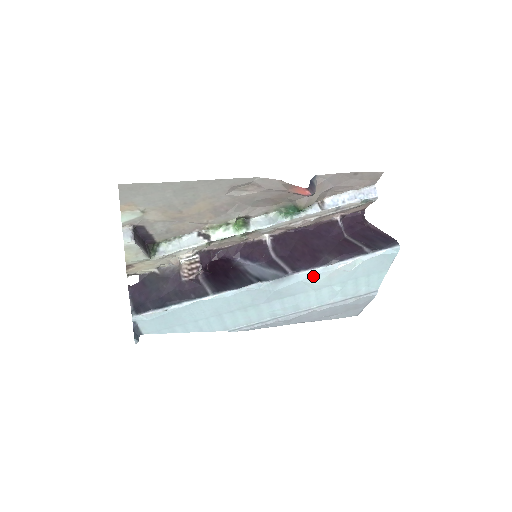
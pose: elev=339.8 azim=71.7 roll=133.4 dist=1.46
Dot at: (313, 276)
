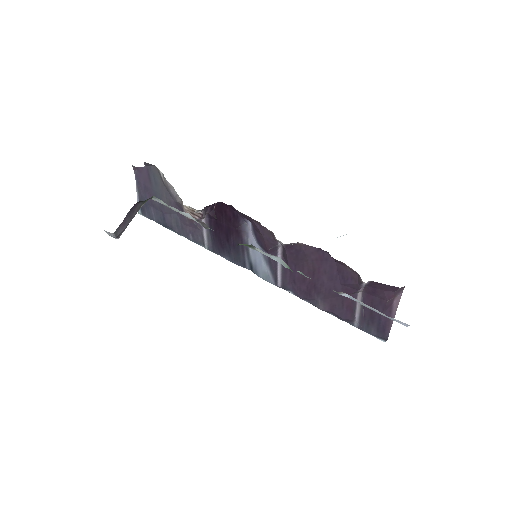
Dot at: occluded
